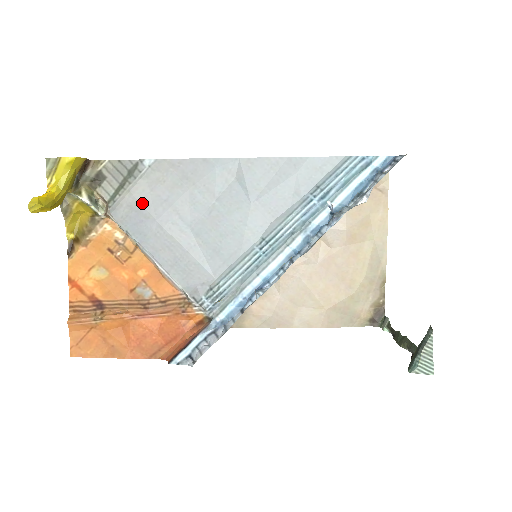
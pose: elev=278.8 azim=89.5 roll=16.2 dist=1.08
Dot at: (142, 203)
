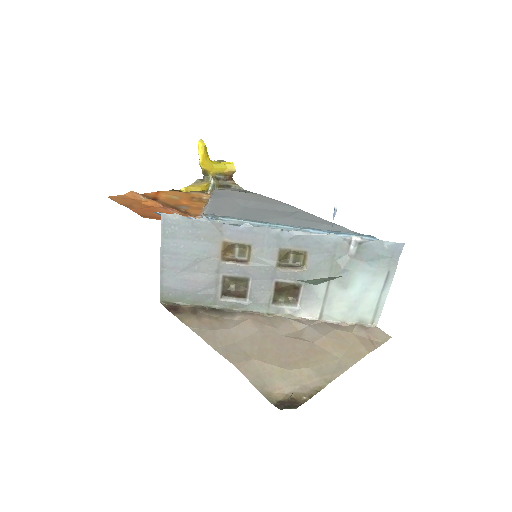
Dot at: (234, 194)
